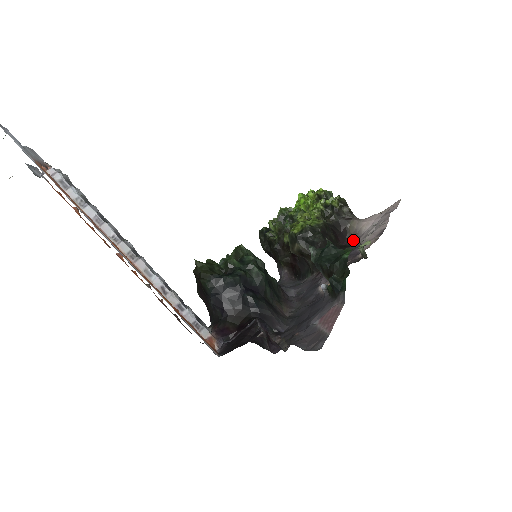
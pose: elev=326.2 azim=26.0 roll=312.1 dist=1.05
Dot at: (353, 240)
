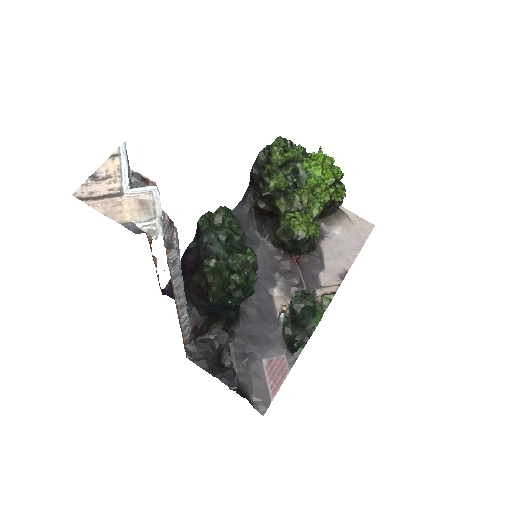
Dot at: occluded
